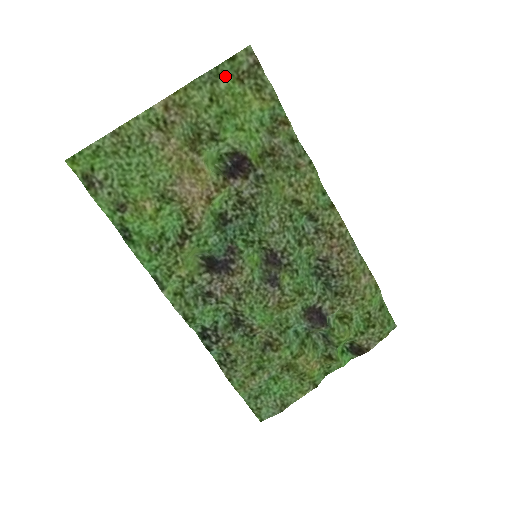
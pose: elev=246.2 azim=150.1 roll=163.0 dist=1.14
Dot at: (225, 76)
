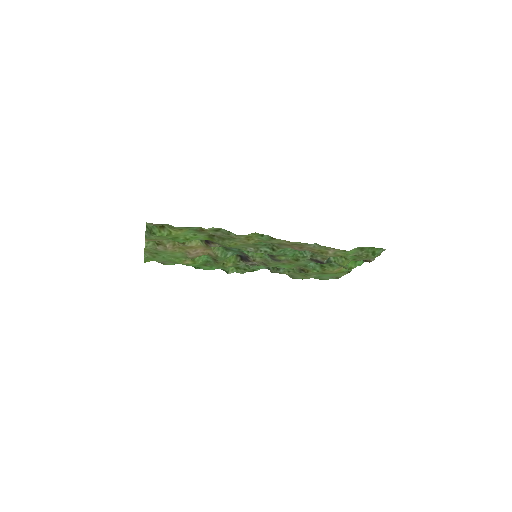
Dot at: (154, 231)
